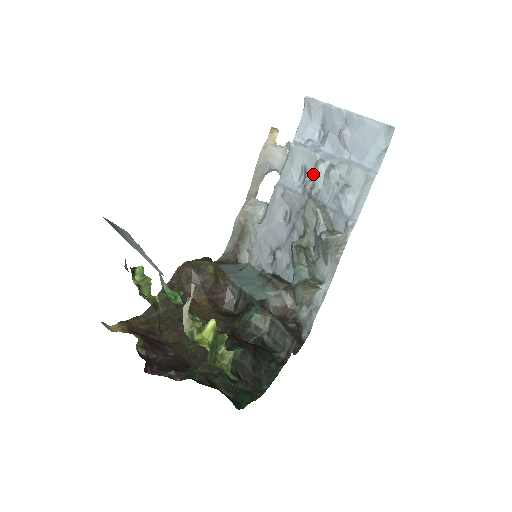
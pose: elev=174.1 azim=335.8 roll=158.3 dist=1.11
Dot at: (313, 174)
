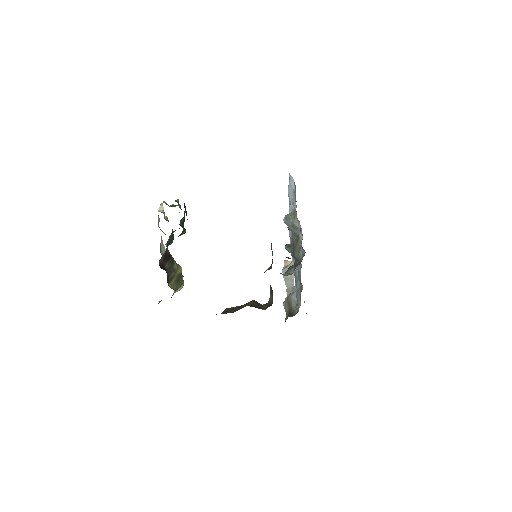
Dot at: (291, 233)
